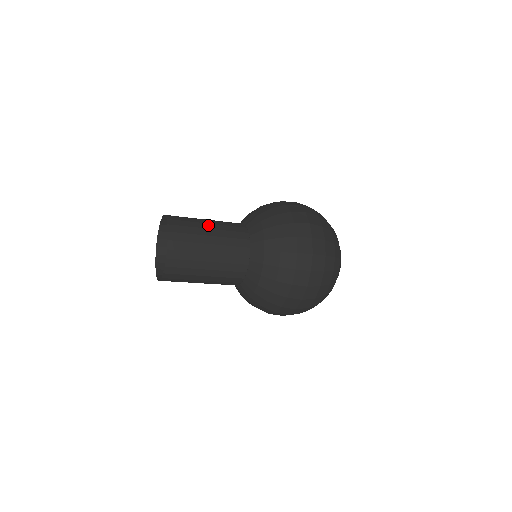
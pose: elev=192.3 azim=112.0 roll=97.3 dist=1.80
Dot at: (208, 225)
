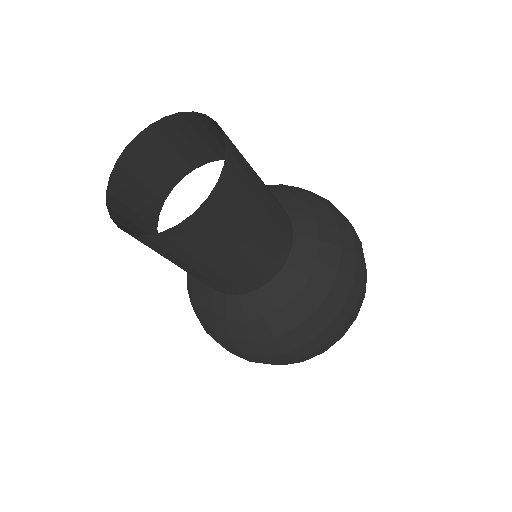
Dot at: (264, 199)
